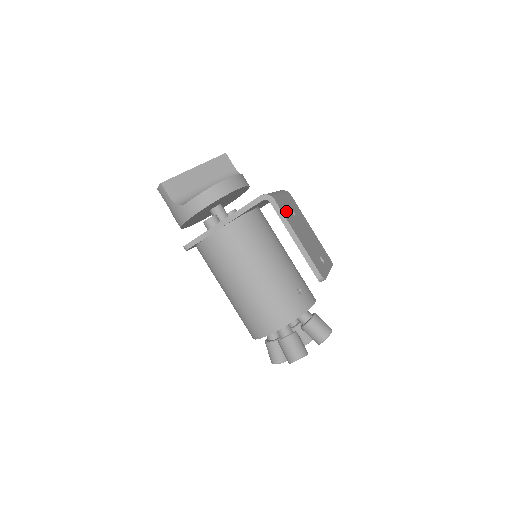
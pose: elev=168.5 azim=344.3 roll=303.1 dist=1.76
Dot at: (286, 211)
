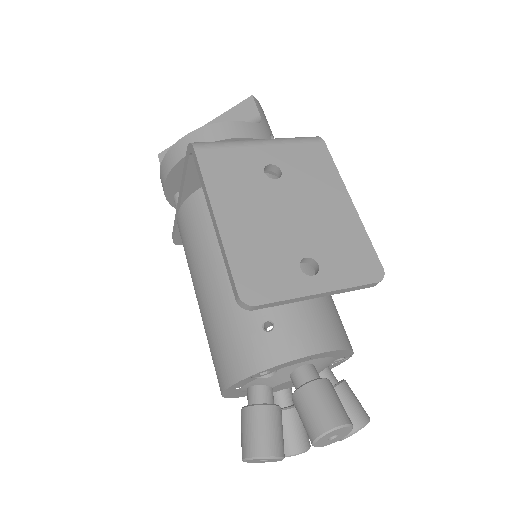
Dot at: (231, 169)
